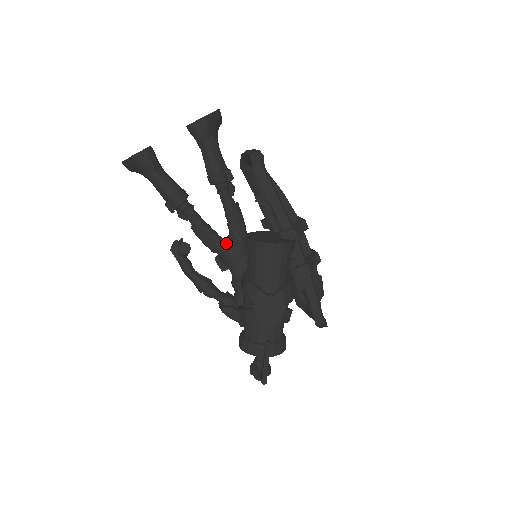
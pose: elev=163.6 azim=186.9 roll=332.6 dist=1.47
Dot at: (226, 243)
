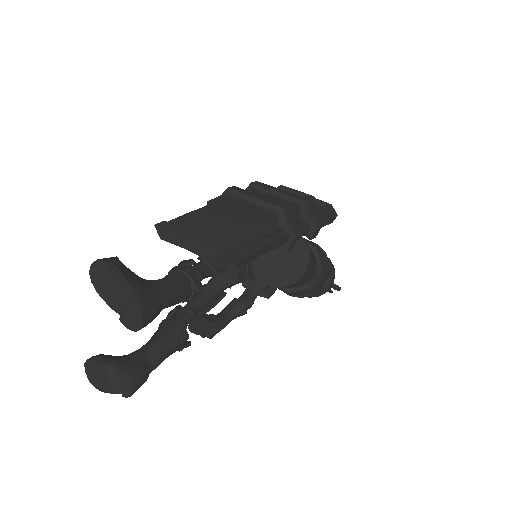
Dot at: (226, 281)
